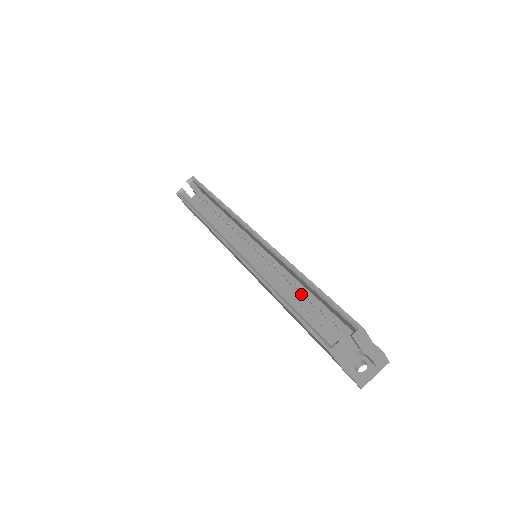
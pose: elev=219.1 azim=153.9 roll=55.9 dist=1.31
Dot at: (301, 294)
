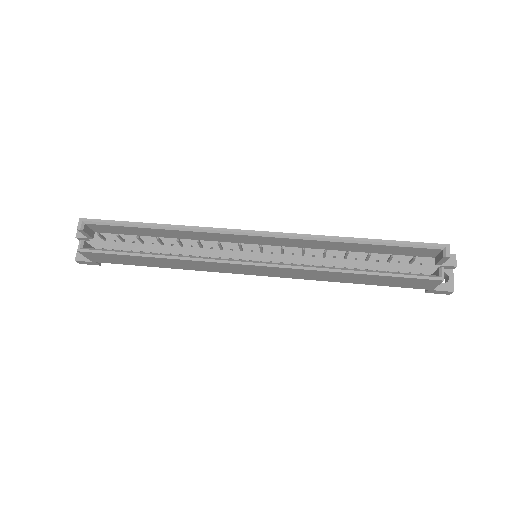
Dot at: (346, 258)
